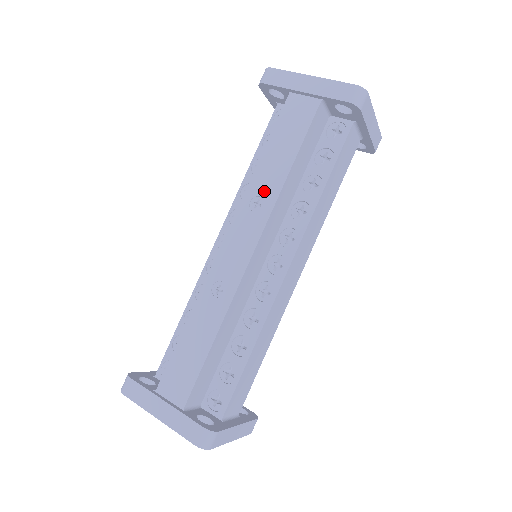
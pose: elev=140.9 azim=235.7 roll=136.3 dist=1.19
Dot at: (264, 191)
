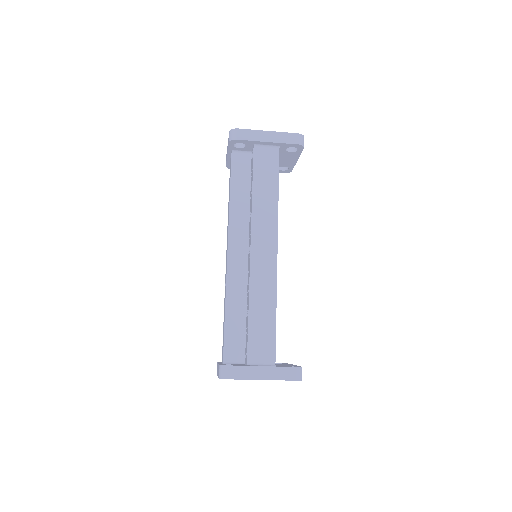
Dot at: (228, 217)
